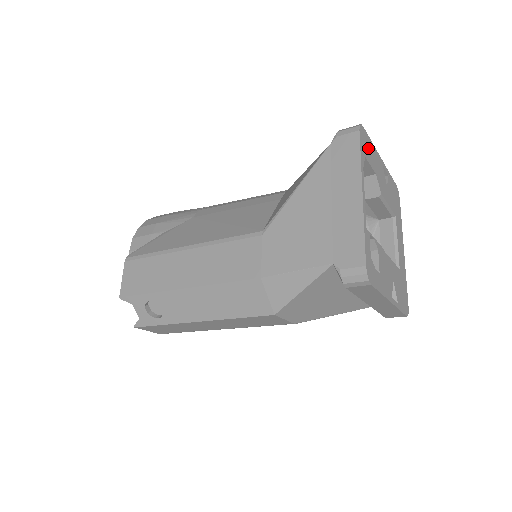
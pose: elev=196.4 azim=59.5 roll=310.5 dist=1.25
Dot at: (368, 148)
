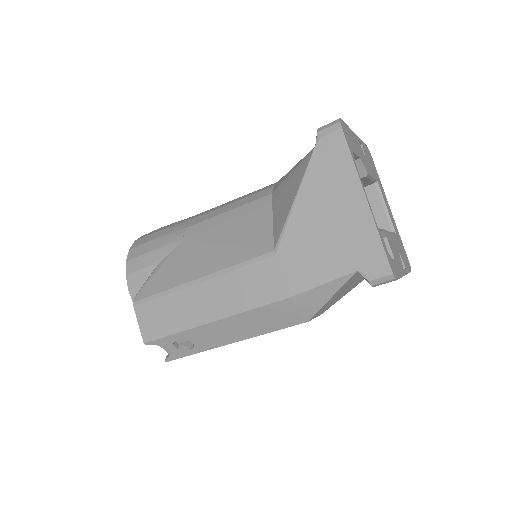
Dot at: (349, 137)
